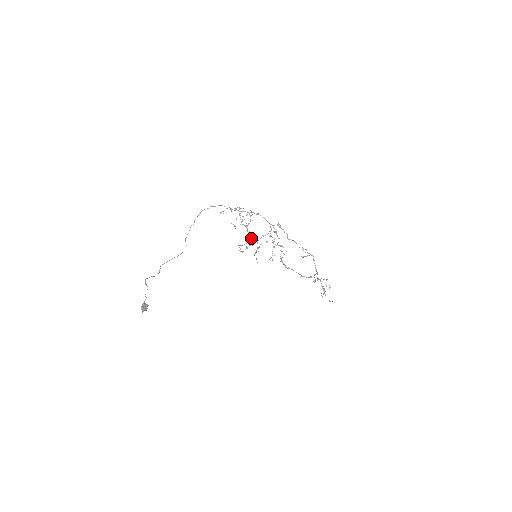
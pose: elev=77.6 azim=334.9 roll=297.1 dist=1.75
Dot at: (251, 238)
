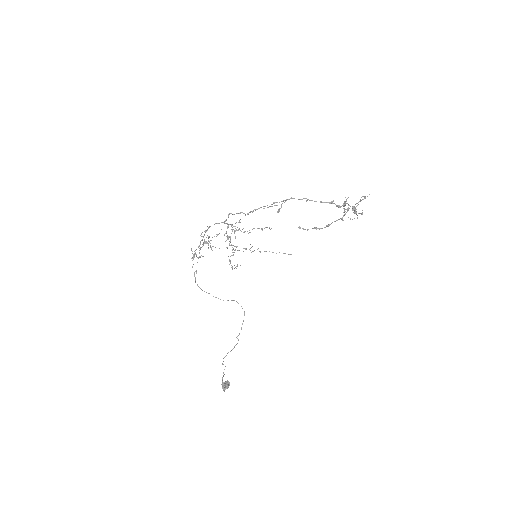
Dot at: occluded
